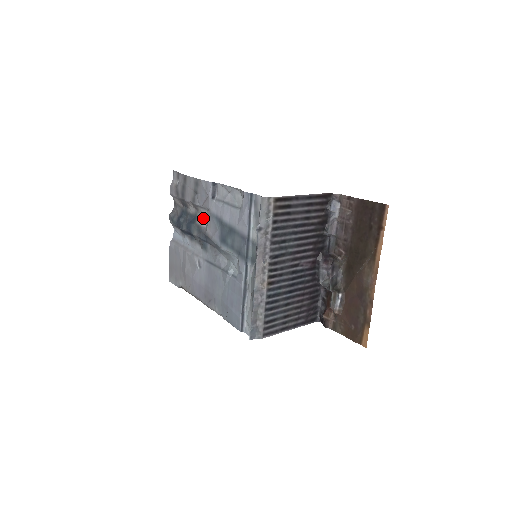
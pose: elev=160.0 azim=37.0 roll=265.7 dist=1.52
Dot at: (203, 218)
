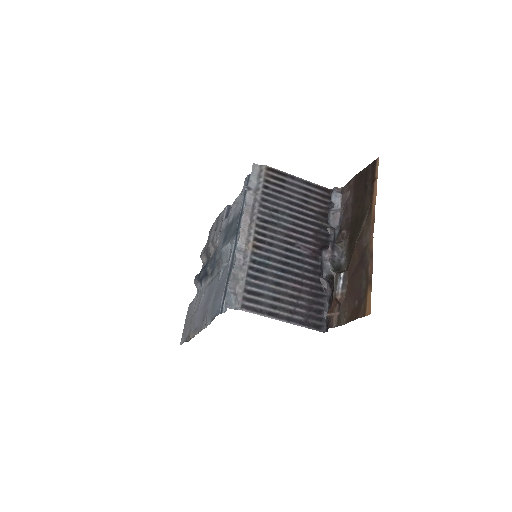
Dot at: occluded
